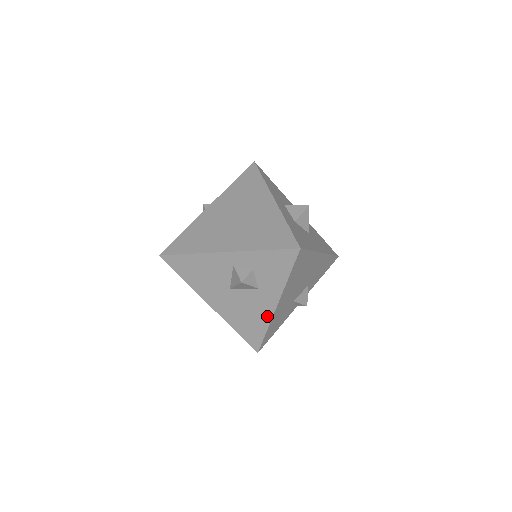
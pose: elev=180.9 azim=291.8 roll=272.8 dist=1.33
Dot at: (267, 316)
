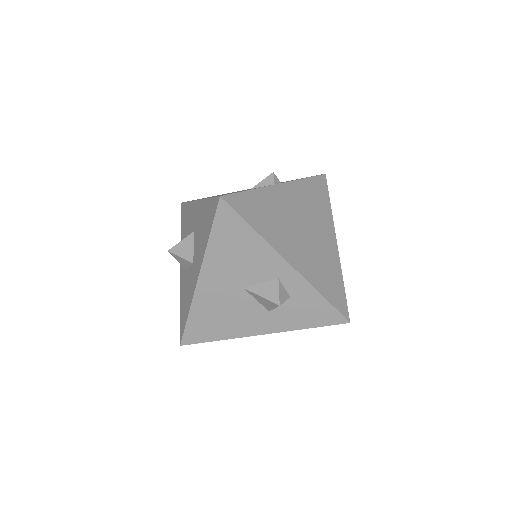
Dot at: (240, 332)
